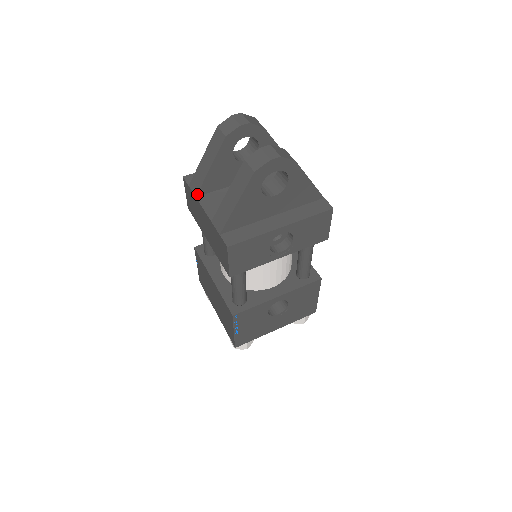
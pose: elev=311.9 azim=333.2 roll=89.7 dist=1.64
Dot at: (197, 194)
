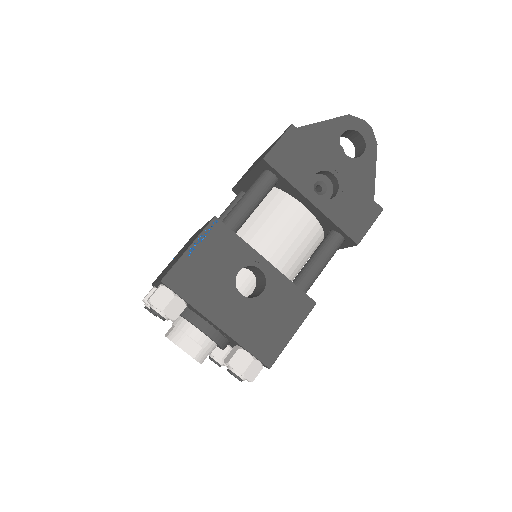
Dot at: occluded
